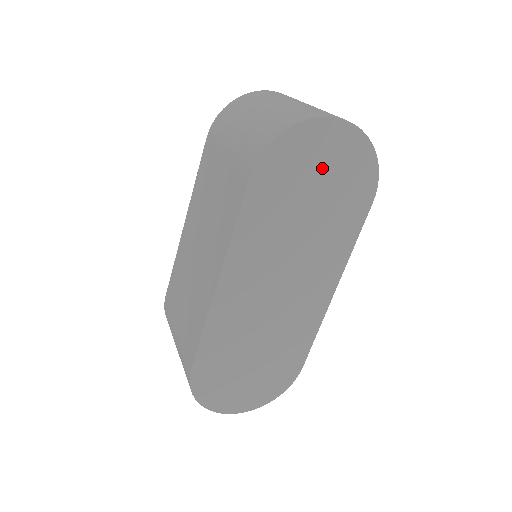
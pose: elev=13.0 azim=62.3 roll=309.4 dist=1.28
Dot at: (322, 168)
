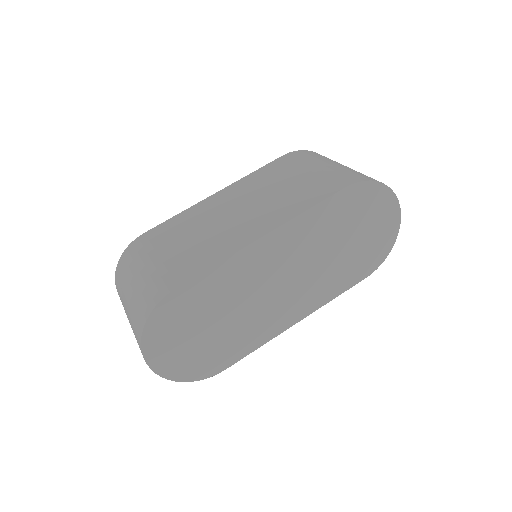
Dot at: (370, 225)
